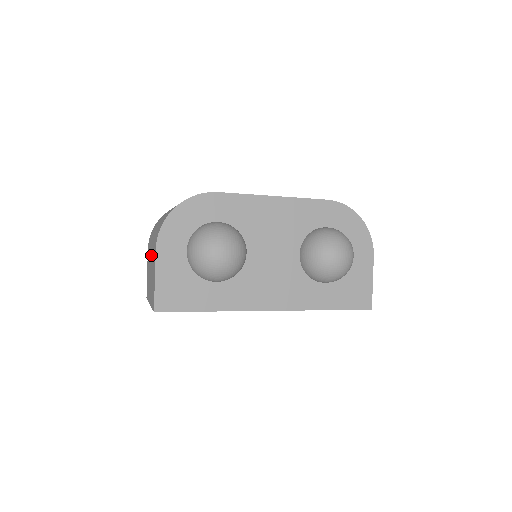
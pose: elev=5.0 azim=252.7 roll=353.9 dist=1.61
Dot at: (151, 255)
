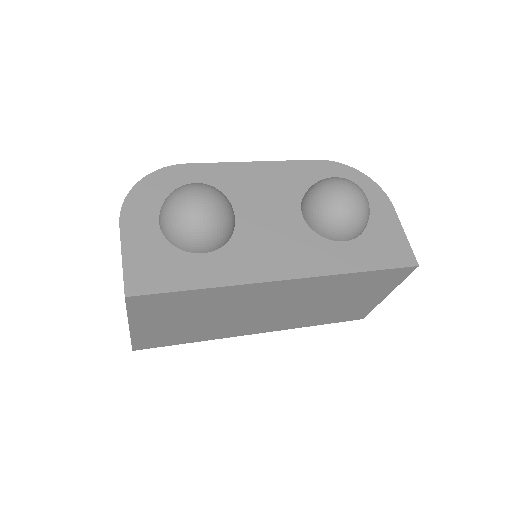
Dot at: occluded
